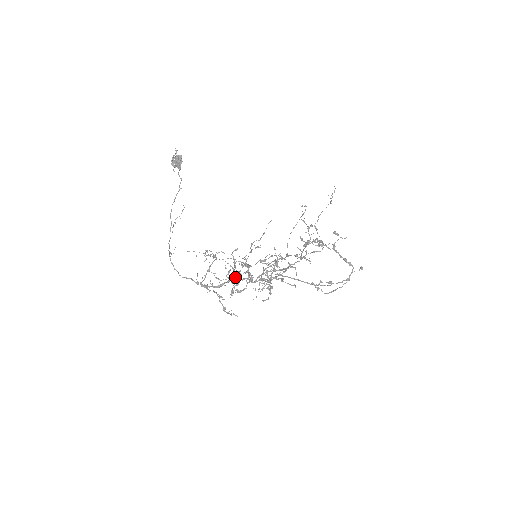
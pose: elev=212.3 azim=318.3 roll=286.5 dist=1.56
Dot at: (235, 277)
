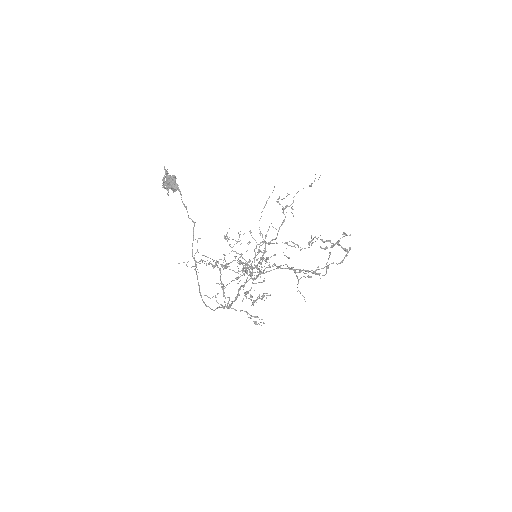
Dot at: (237, 279)
